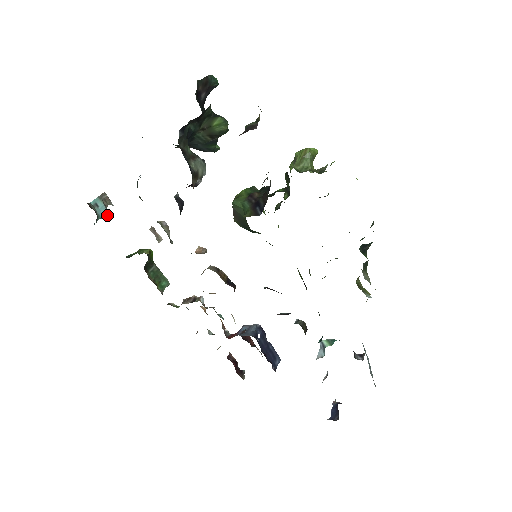
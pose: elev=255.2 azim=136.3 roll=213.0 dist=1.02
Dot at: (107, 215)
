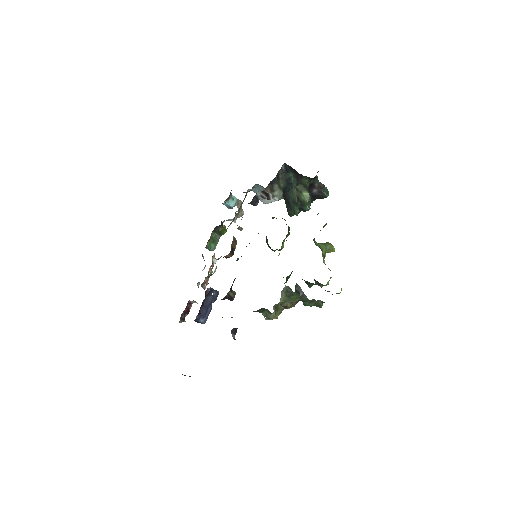
Dot at: occluded
